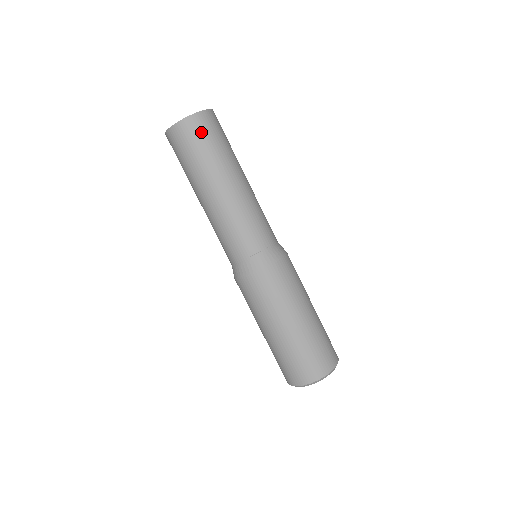
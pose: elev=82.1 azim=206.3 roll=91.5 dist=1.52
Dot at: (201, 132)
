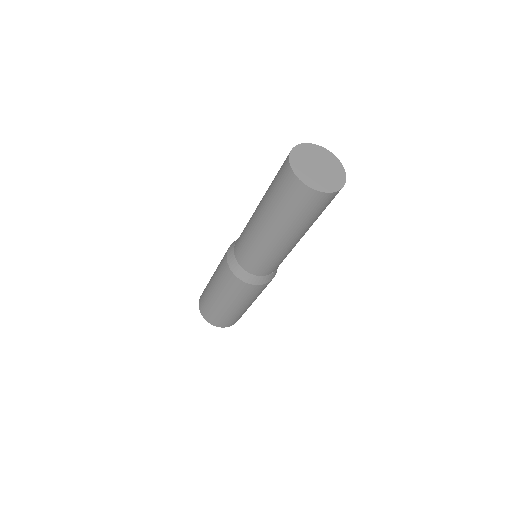
Dot at: (322, 205)
